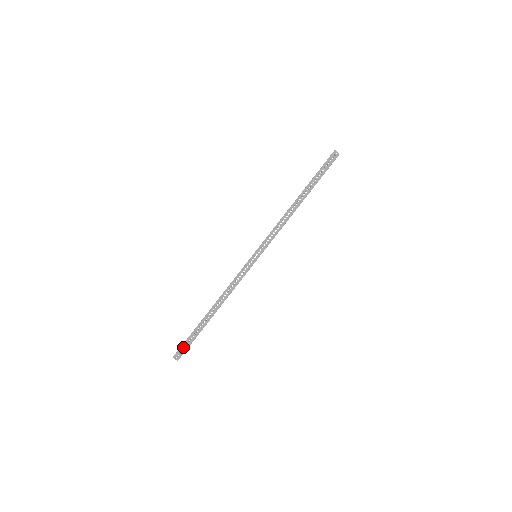
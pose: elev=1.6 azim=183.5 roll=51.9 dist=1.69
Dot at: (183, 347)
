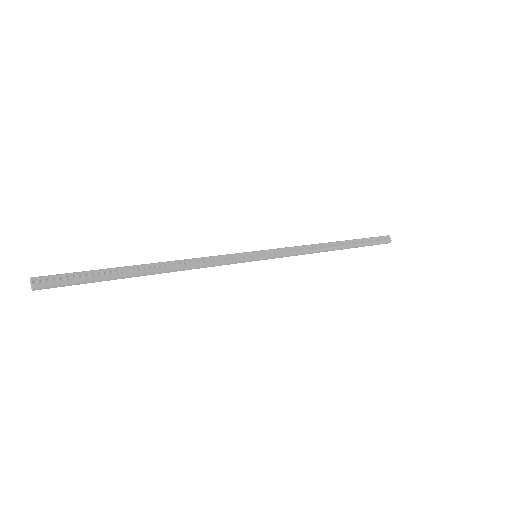
Dot at: (64, 276)
